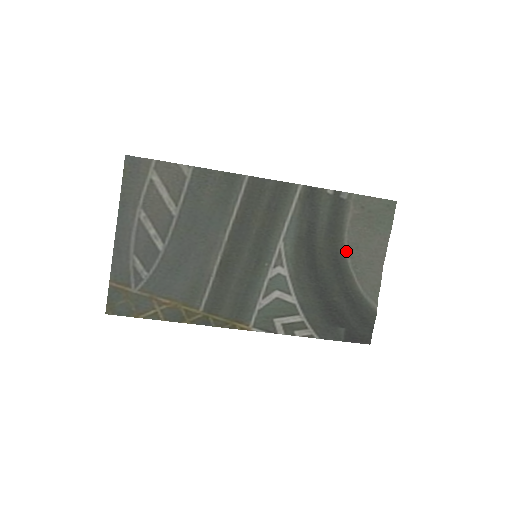
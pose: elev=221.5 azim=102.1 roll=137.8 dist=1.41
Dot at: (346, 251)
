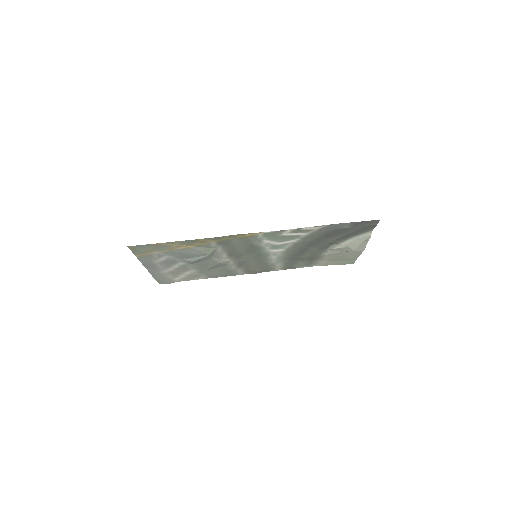
Dot at: (327, 253)
